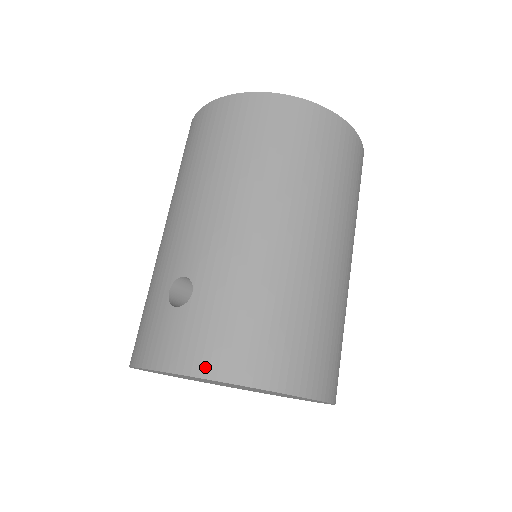
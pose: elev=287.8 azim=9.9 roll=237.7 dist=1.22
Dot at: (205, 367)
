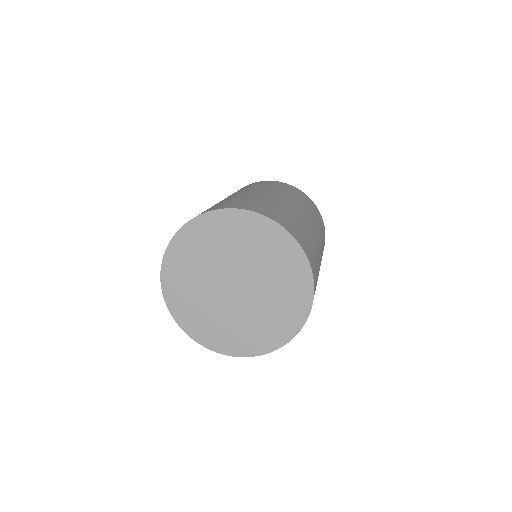
Dot at: occluded
